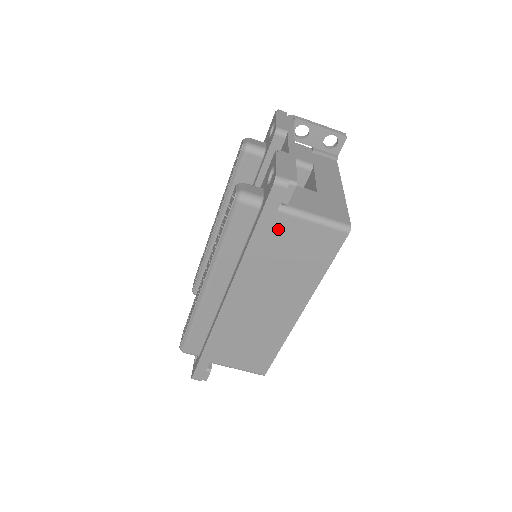
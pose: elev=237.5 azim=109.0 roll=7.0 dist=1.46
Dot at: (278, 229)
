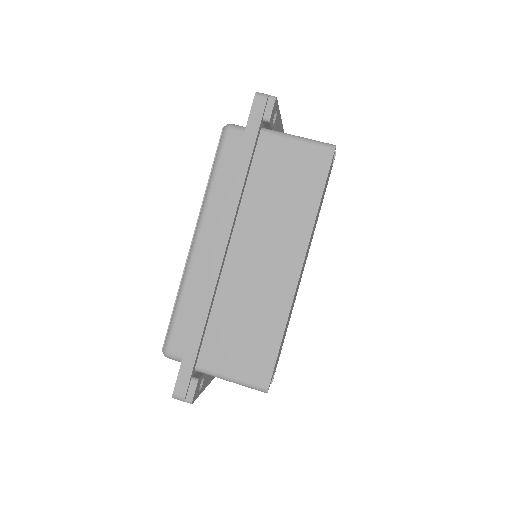
Dot at: (265, 153)
